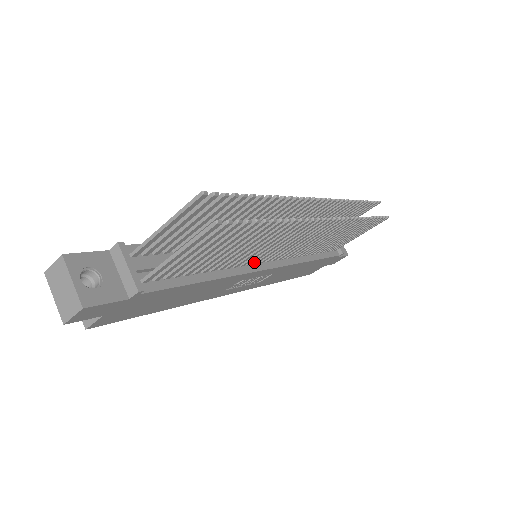
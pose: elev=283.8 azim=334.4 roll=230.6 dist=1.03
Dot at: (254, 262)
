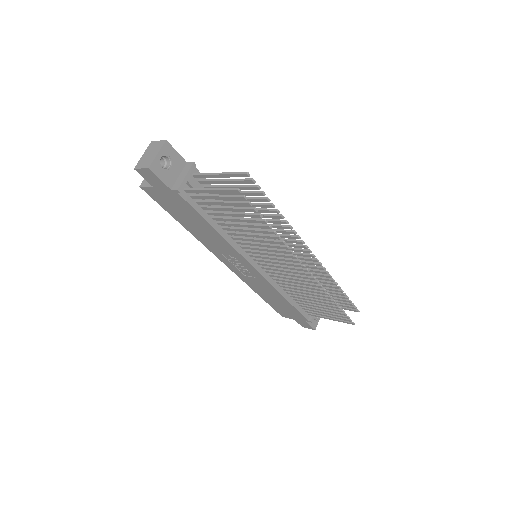
Dot at: (250, 254)
